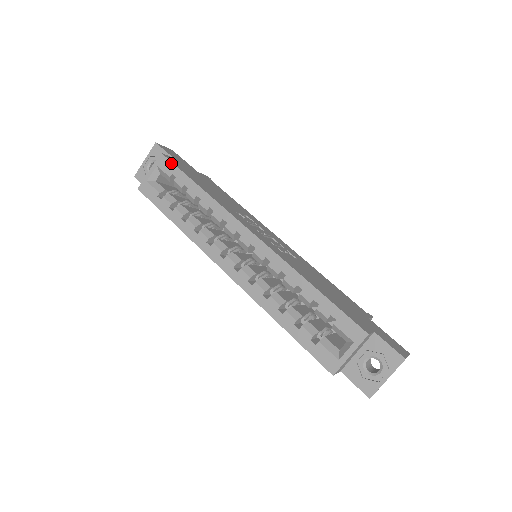
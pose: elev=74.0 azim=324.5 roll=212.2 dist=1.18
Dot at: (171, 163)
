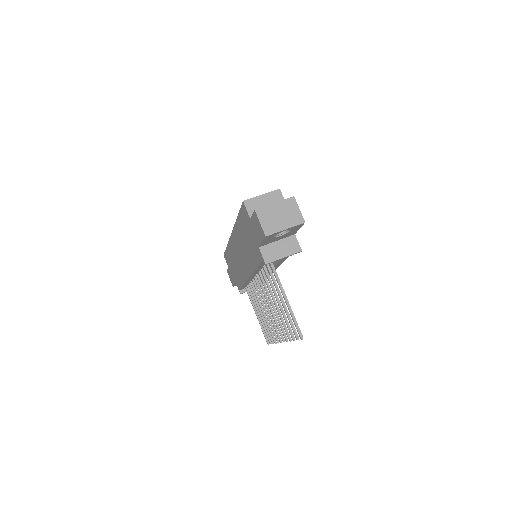
Dot at: occluded
